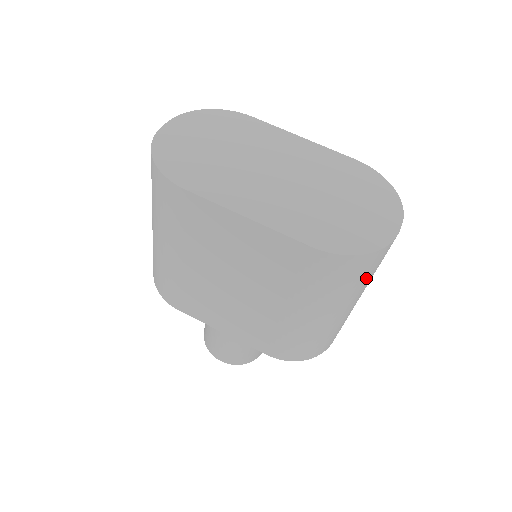
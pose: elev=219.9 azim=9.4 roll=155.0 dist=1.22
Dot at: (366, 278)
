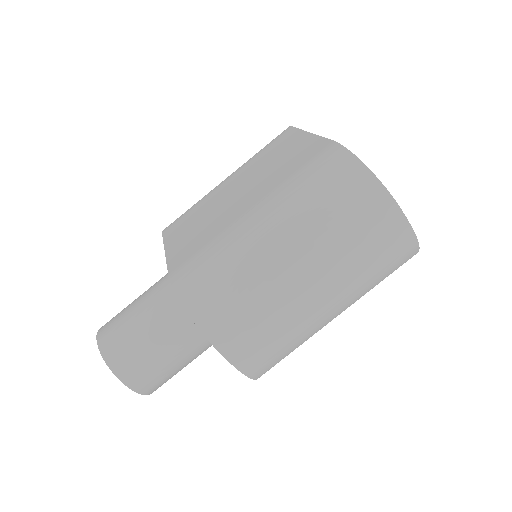
Dot at: (341, 219)
